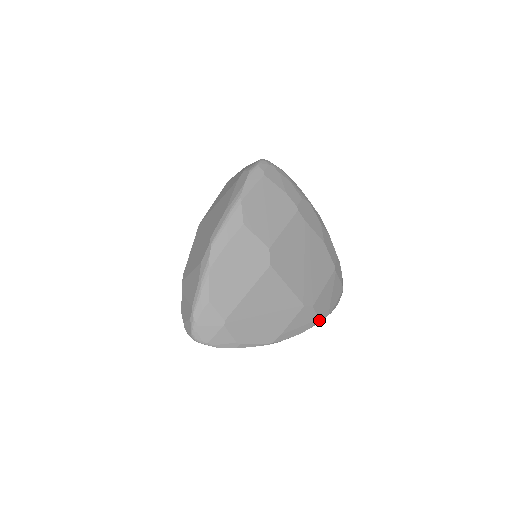
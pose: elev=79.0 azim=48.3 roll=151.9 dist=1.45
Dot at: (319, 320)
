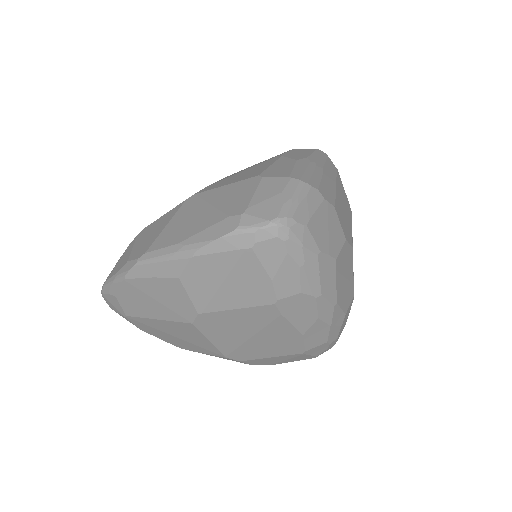
Dot at: occluded
